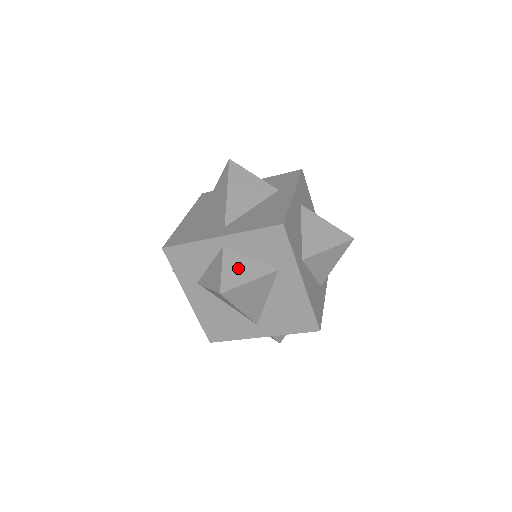
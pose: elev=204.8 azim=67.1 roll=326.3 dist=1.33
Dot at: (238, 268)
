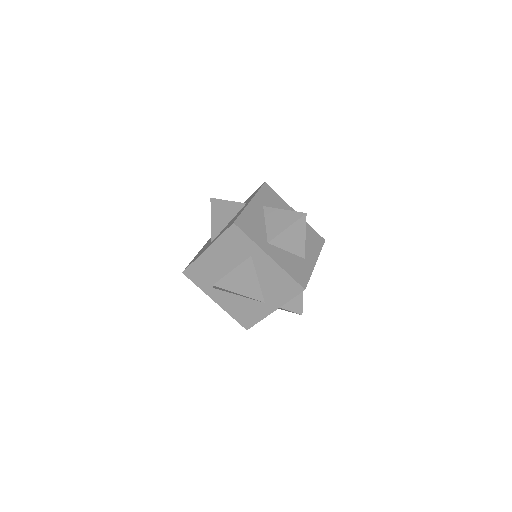
Dot at: (223, 265)
